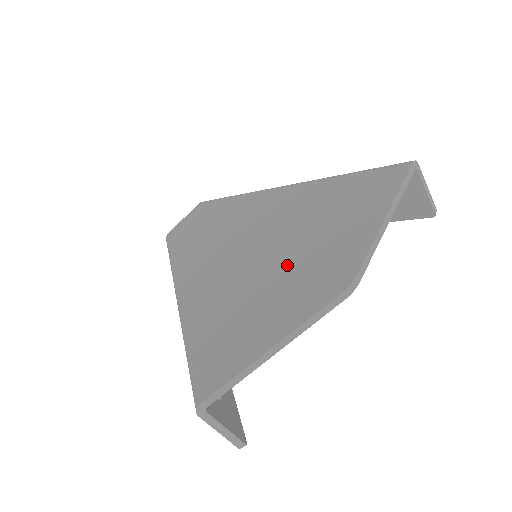
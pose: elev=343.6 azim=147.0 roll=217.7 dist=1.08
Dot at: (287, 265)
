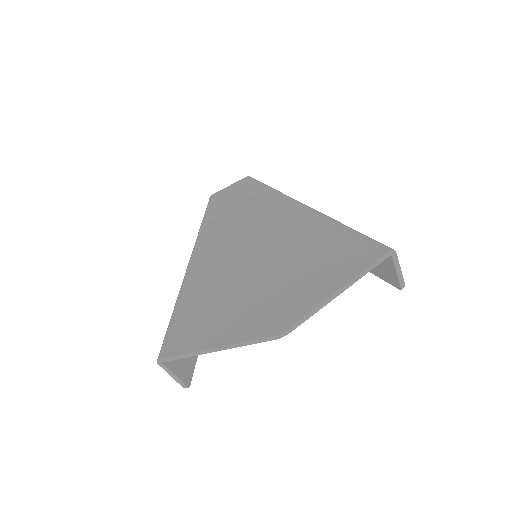
Dot at: (260, 287)
